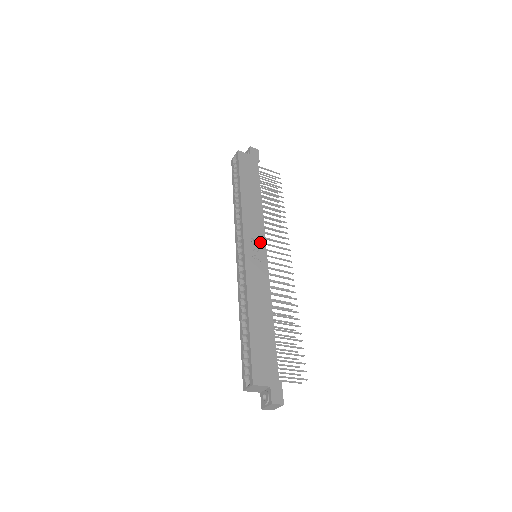
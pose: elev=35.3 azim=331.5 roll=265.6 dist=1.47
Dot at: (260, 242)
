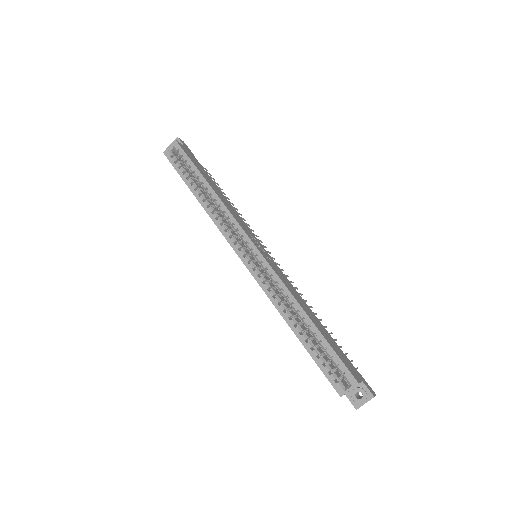
Dot at: (256, 240)
